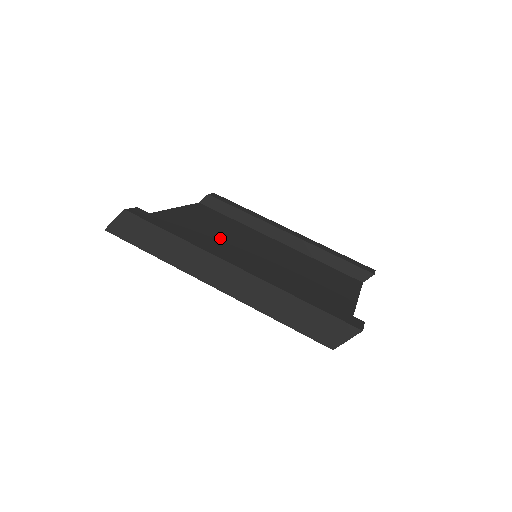
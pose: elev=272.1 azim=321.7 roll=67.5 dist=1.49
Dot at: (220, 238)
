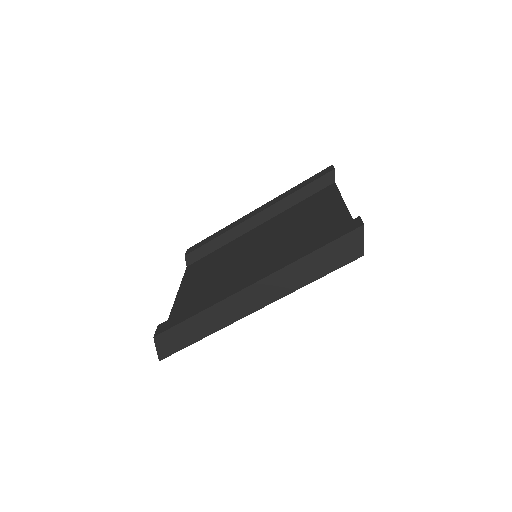
Dot at: (224, 274)
